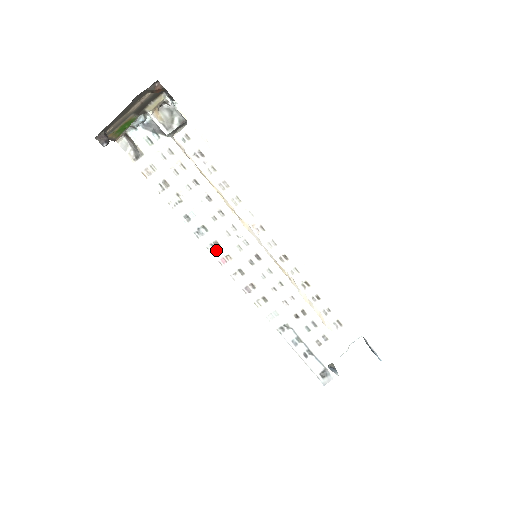
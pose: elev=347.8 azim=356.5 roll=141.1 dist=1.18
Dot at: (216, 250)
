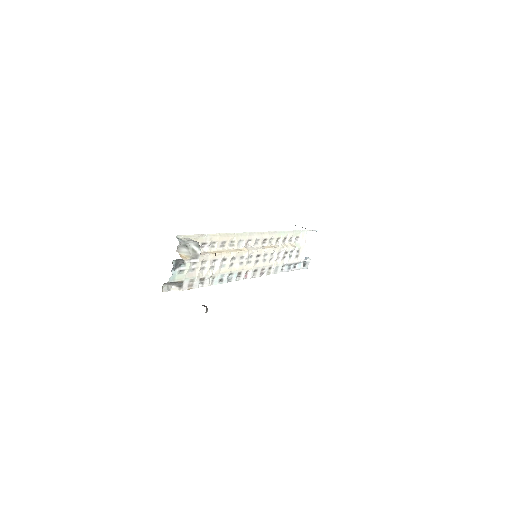
Dot at: (241, 276)
